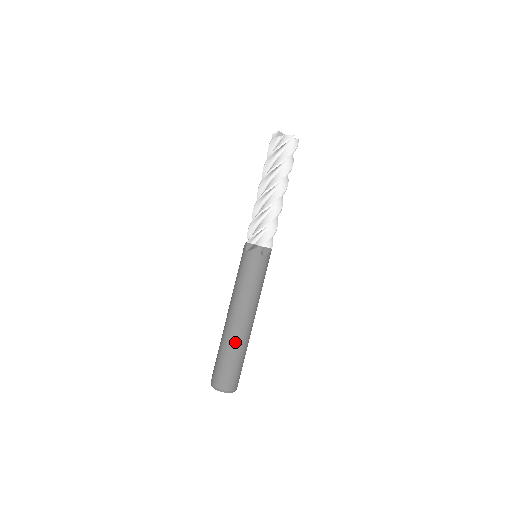
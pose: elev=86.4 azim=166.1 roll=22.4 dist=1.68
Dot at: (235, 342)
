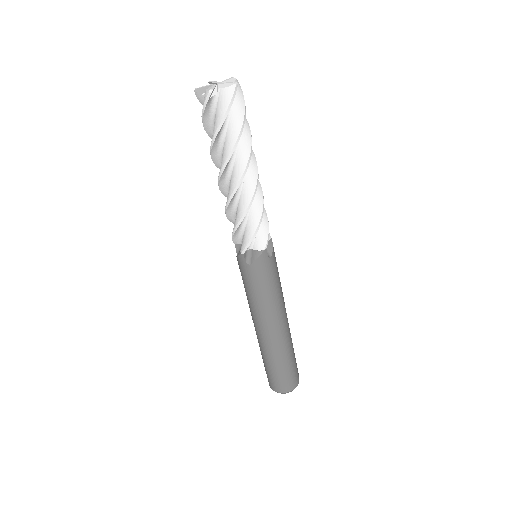
Dot at: (283, 350)
